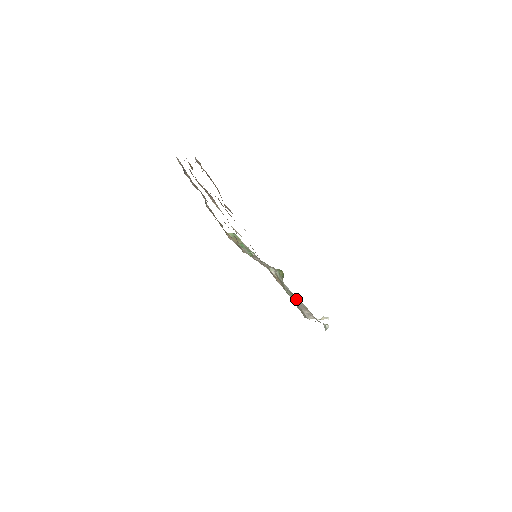
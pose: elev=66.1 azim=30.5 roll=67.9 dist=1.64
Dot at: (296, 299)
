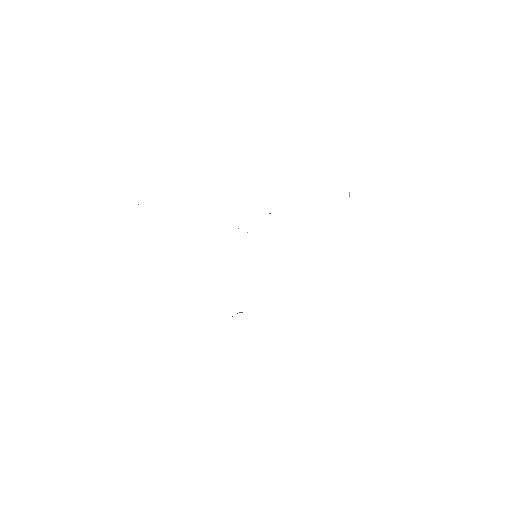
Dot at: occluded
